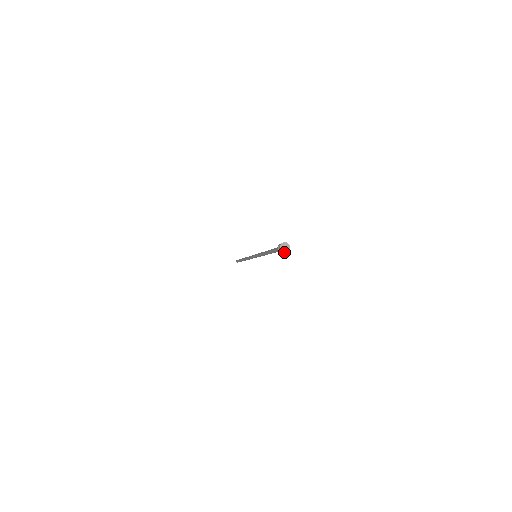
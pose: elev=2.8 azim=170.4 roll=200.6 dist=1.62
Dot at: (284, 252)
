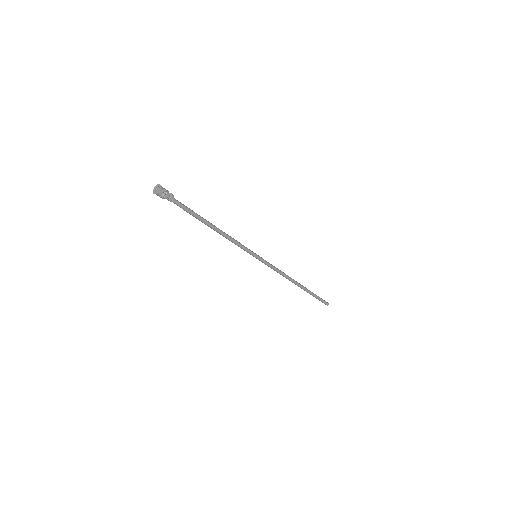
Dot at: (156, 193)
